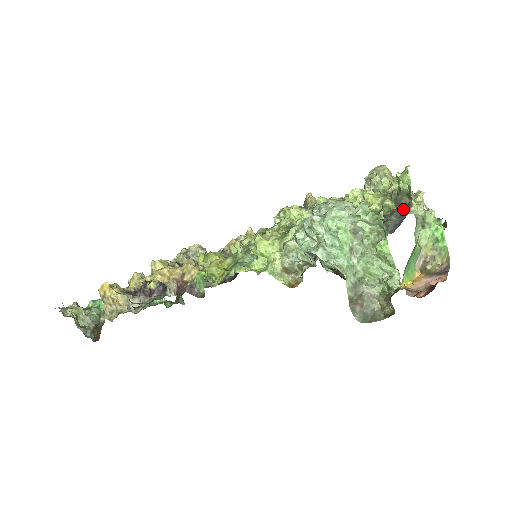
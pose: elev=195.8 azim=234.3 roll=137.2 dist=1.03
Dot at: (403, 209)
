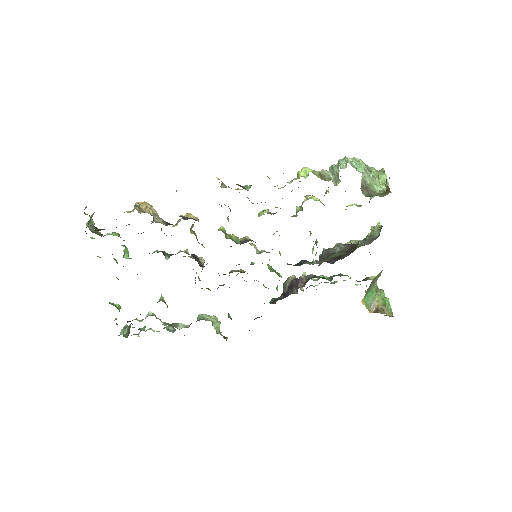
Dot at: (375, 239)
